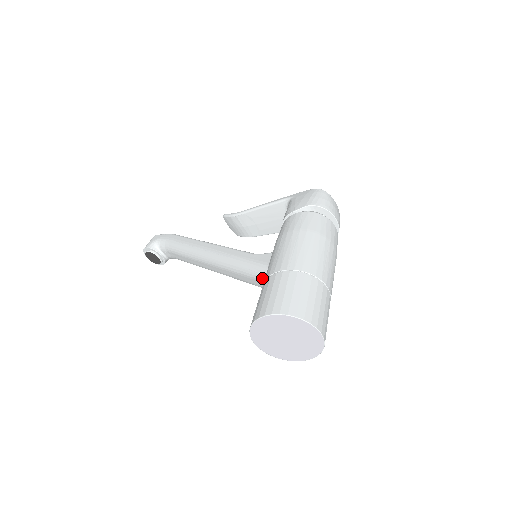
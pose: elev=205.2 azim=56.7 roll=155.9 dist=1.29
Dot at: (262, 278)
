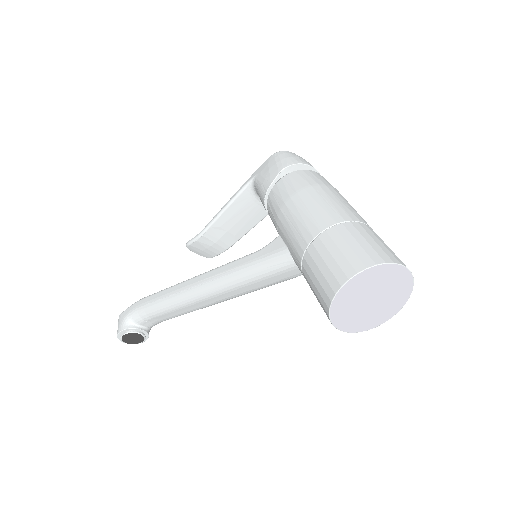
Dot at: (288, 266)
